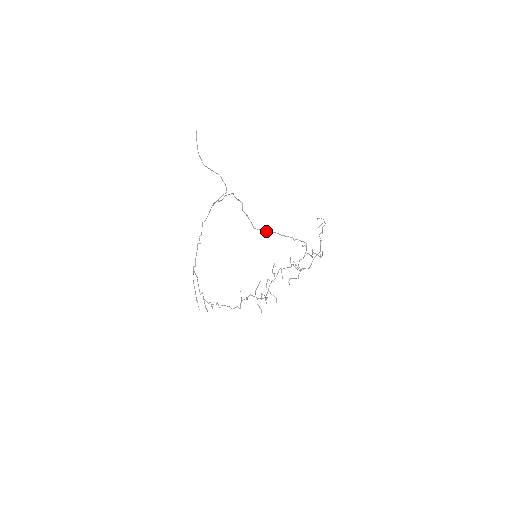
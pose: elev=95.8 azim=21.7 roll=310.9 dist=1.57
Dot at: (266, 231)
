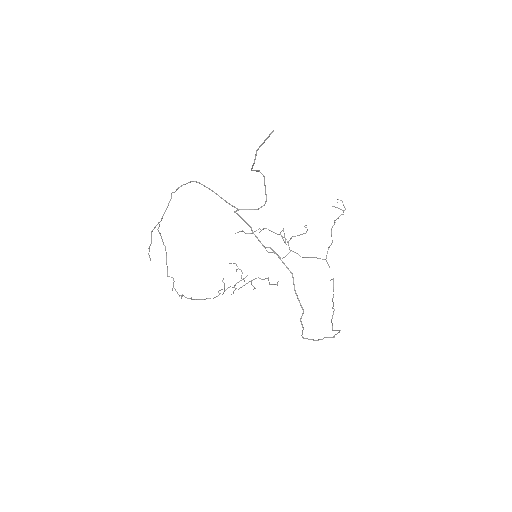
Dot at: (314, 340)
